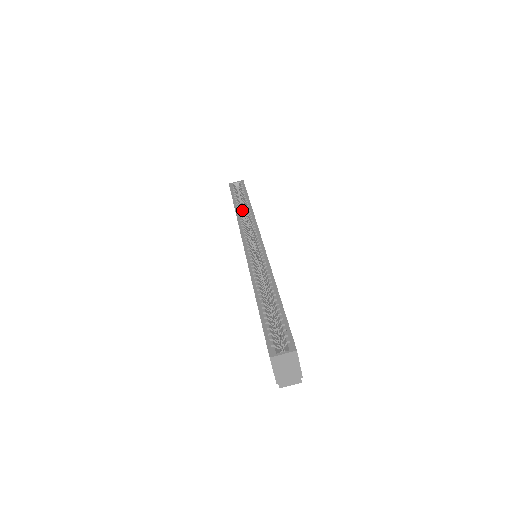
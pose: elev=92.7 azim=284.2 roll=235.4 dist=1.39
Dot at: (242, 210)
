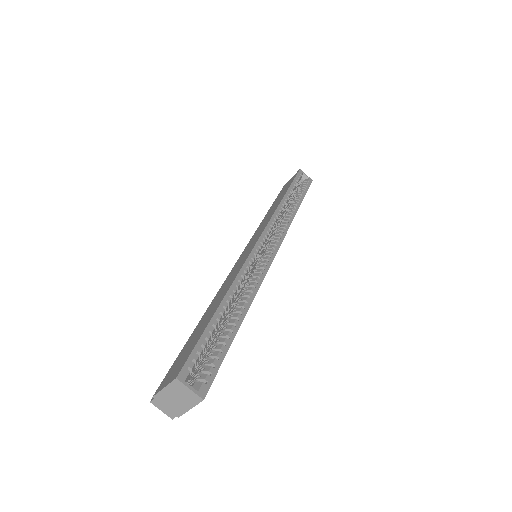
Dot at: occluded
